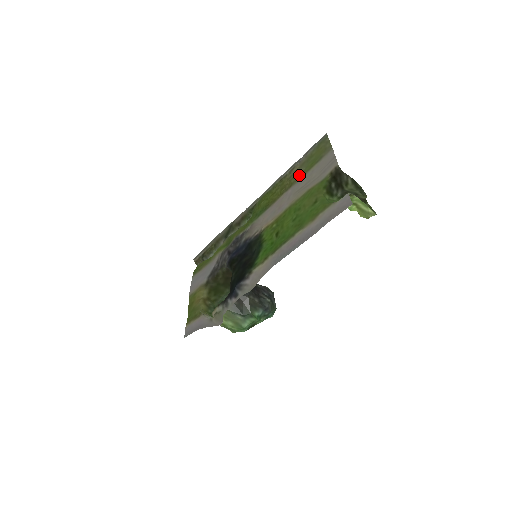
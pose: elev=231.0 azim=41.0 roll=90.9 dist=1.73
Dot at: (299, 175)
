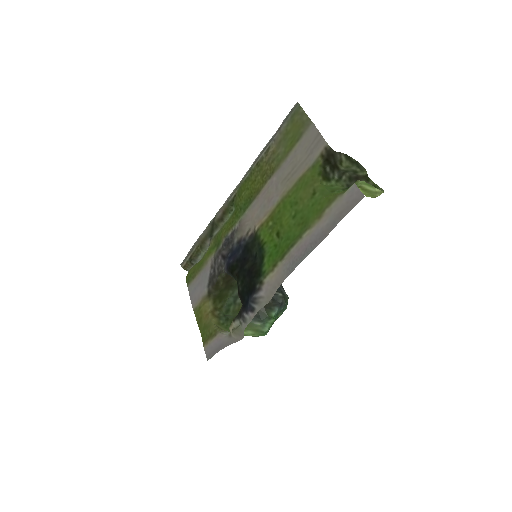
Dot at: (279, 158)
